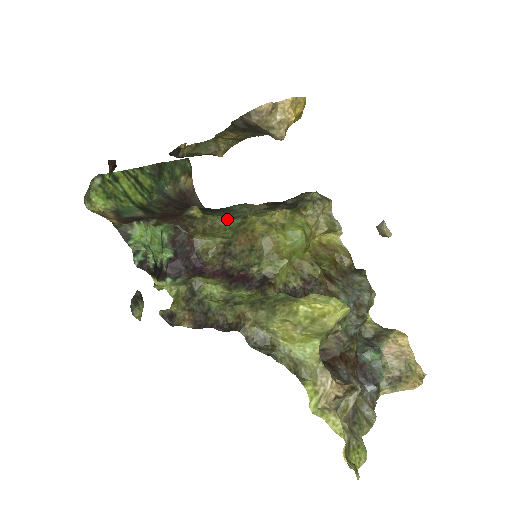
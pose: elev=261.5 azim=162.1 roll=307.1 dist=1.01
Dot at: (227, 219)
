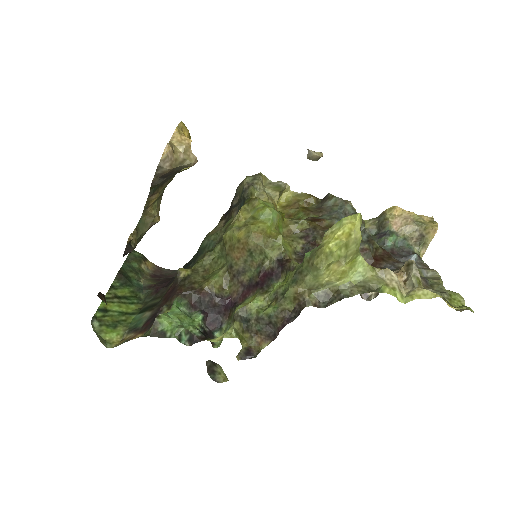
Dot at: (209, 255)
